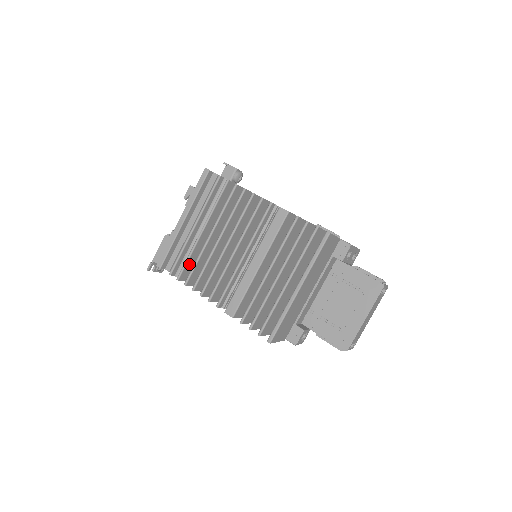
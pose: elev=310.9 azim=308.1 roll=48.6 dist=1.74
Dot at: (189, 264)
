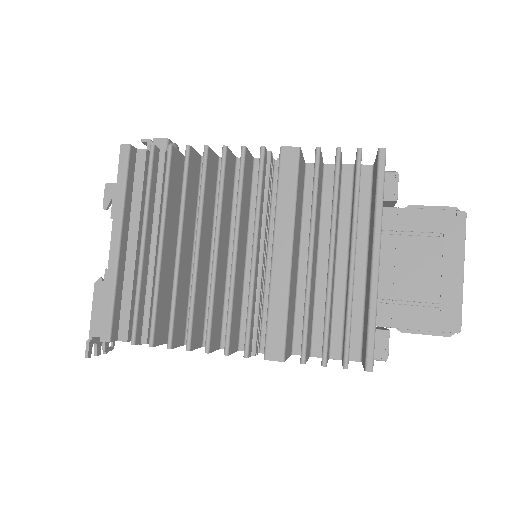
Dot at: (159, 311)
